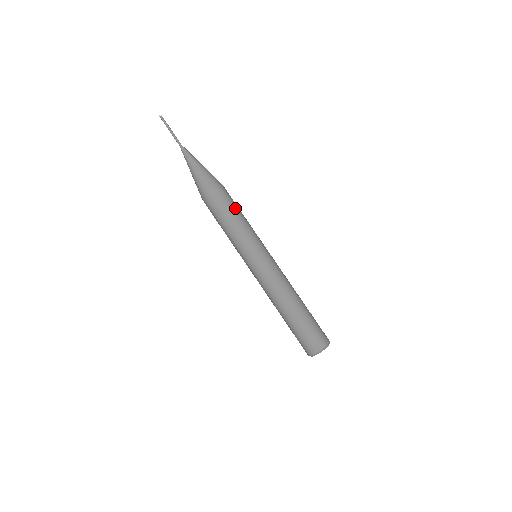
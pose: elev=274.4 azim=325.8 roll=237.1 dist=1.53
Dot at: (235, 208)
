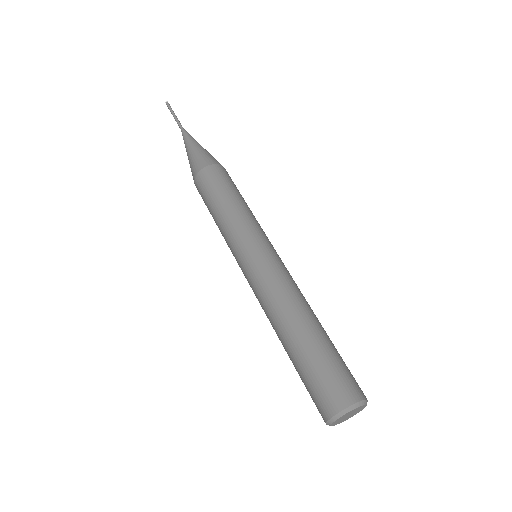
Dot at: (230, 189)
